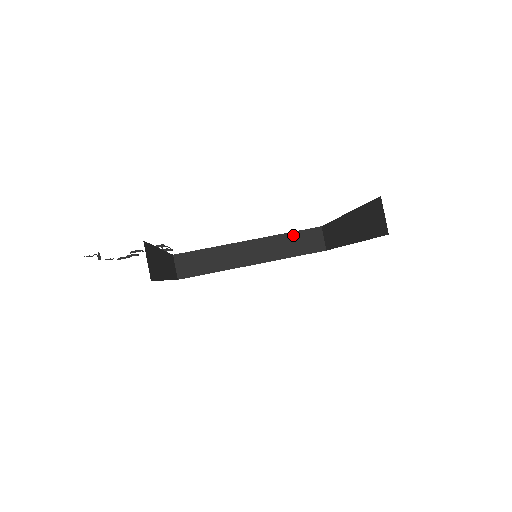
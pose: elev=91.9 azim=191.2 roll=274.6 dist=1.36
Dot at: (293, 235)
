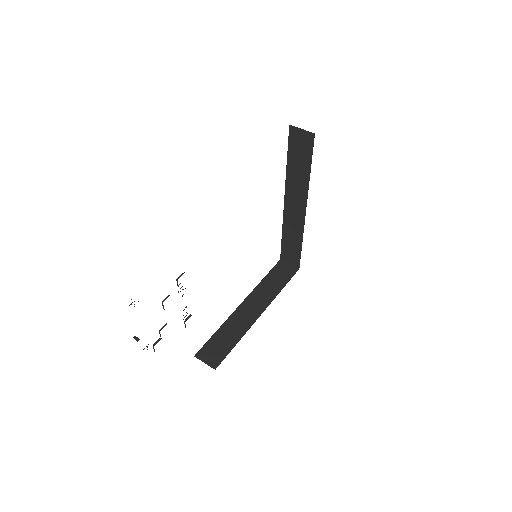
Dot at: (268, 277)
